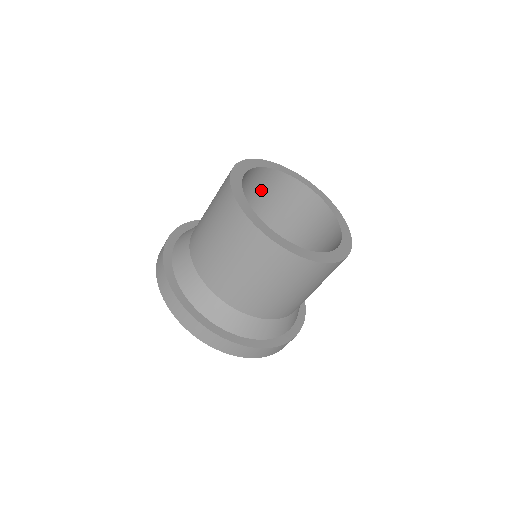
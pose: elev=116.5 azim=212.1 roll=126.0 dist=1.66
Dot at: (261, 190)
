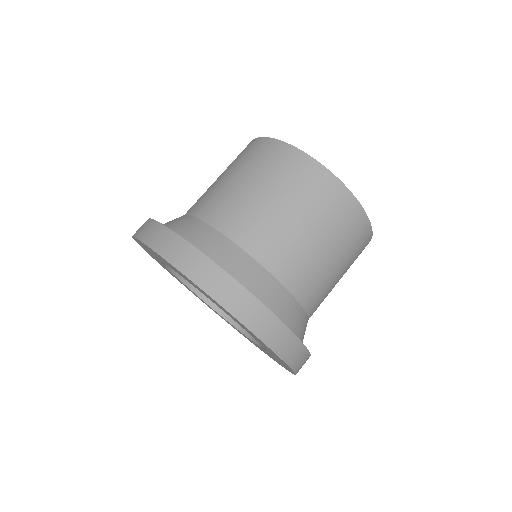
Dot at: occluded
